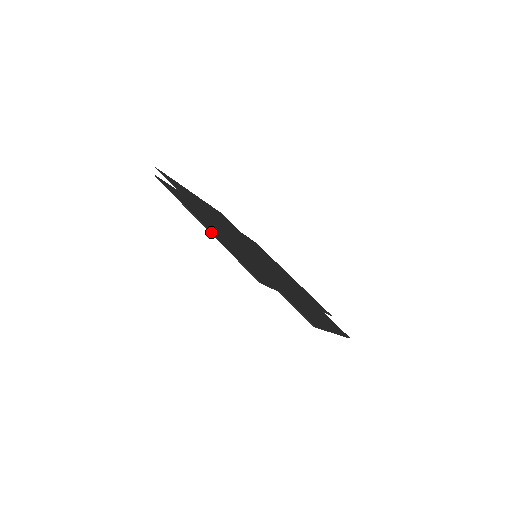
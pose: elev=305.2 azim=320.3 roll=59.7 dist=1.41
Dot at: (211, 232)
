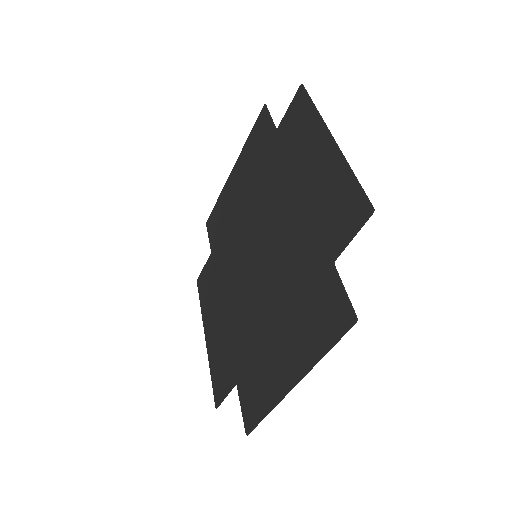
Dot at: occluded
